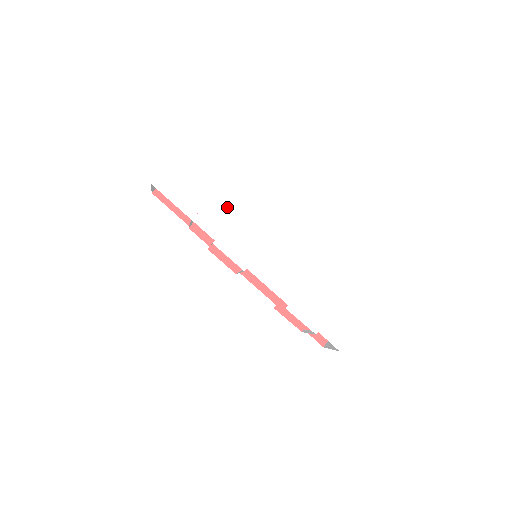
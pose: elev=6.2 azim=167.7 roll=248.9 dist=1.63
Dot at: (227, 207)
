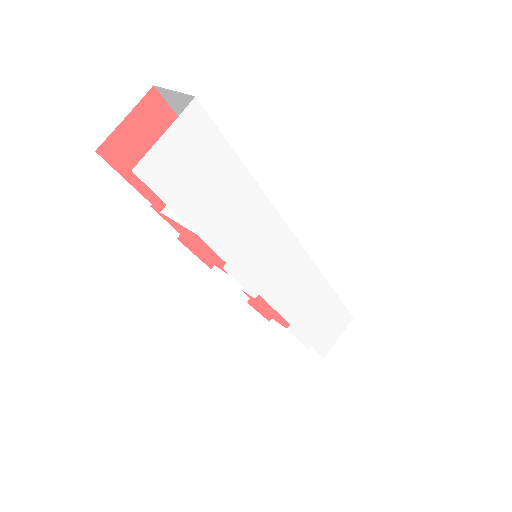
Dot at: (252, 204)
